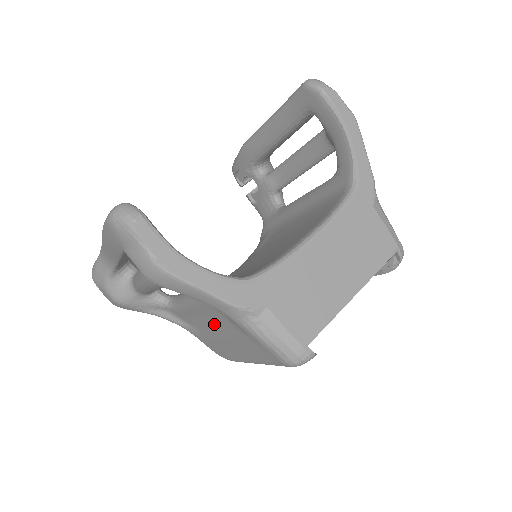
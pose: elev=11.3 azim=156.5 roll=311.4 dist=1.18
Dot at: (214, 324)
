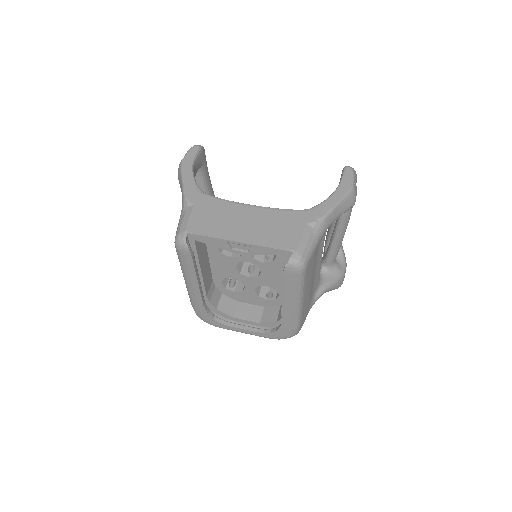
Dot at: occluded
